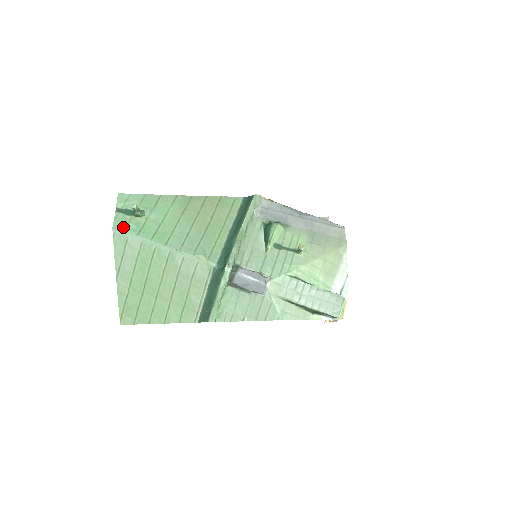
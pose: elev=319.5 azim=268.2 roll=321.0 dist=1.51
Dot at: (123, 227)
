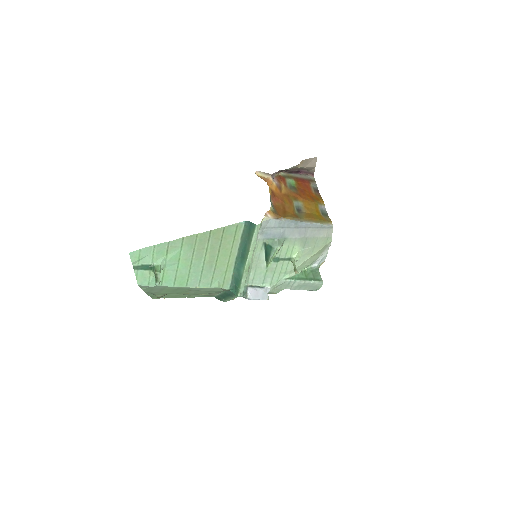
Dot at: (147, 283)
